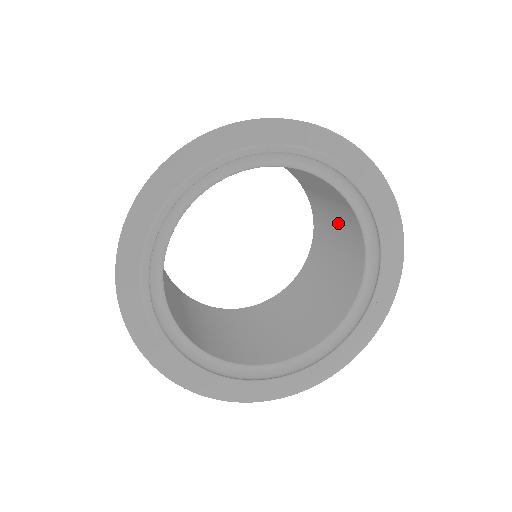
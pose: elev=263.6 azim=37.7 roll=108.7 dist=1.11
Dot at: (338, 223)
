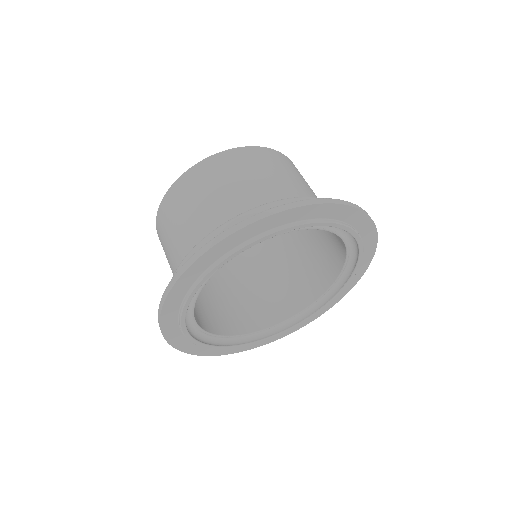
Dot at: occluded
